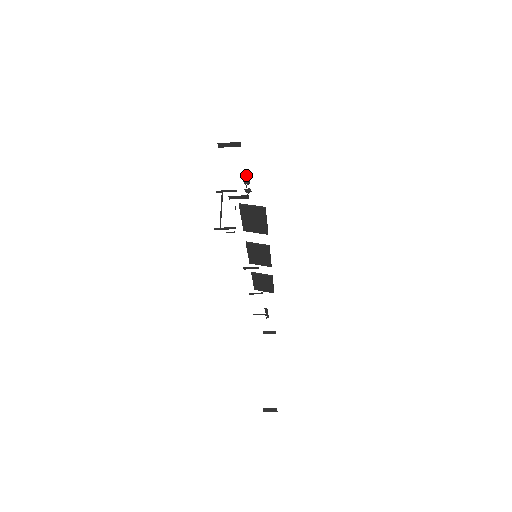
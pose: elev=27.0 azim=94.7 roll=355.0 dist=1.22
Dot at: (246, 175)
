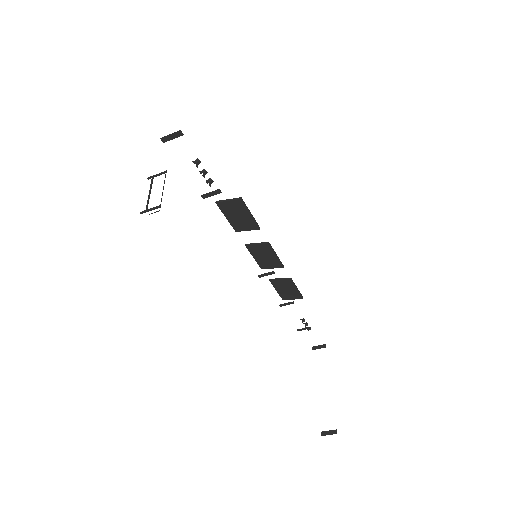
Dot at: (198, 163)
